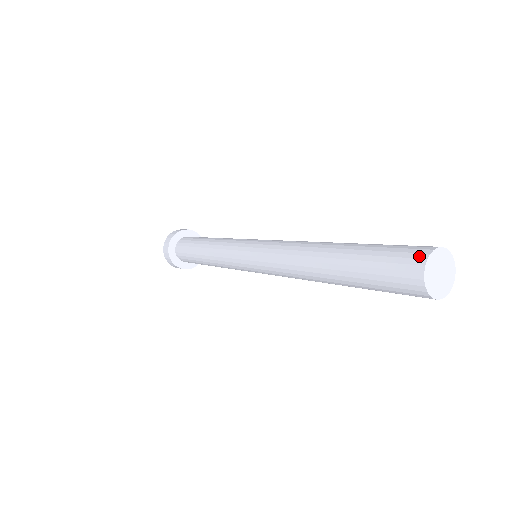
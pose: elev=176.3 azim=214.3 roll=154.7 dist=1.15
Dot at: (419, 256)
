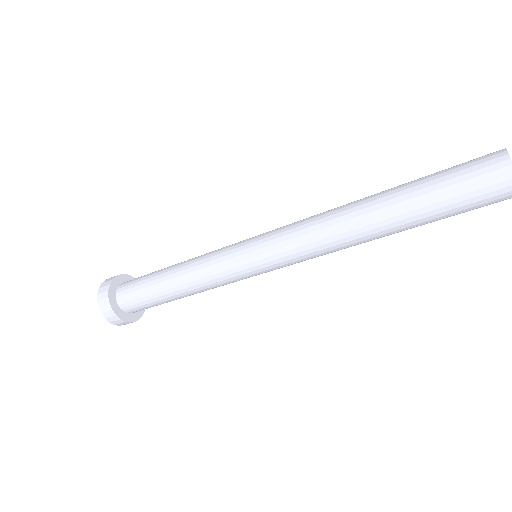
Dot at: (499, 160)
